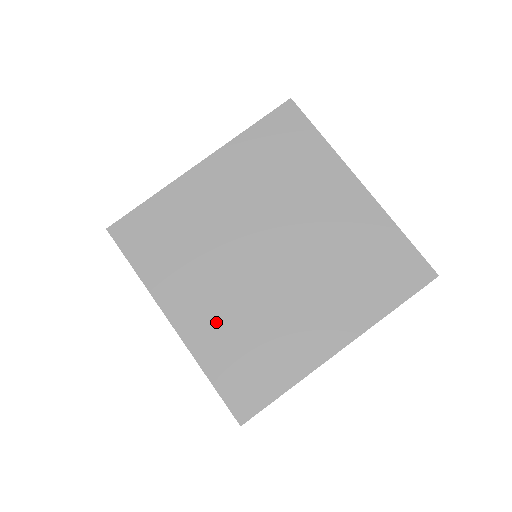
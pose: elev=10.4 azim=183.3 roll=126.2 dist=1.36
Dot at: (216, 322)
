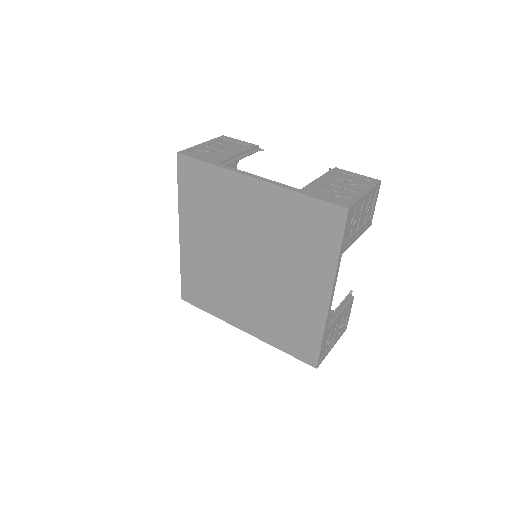
Dot at: (261, 319)
